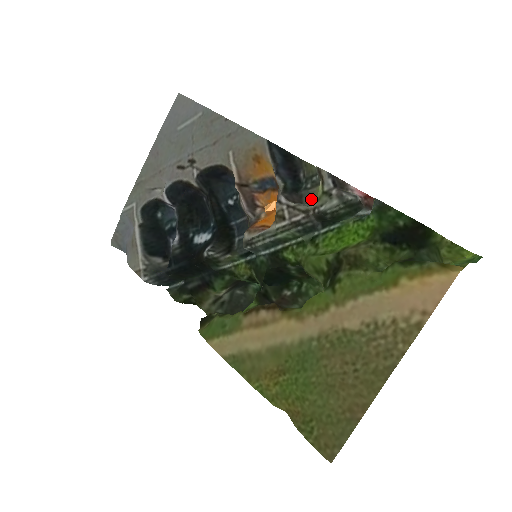
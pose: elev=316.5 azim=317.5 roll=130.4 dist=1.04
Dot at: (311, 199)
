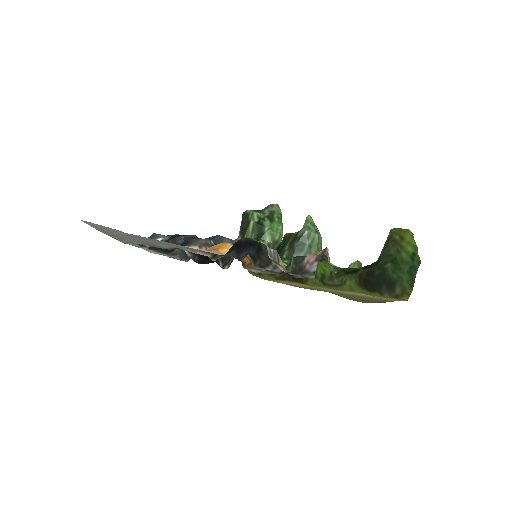
Dot at: occluded
